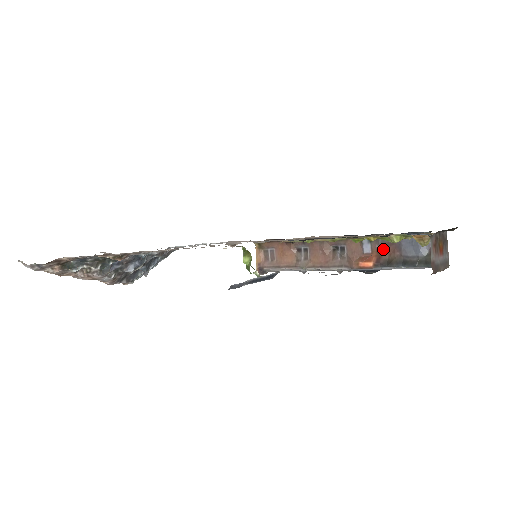
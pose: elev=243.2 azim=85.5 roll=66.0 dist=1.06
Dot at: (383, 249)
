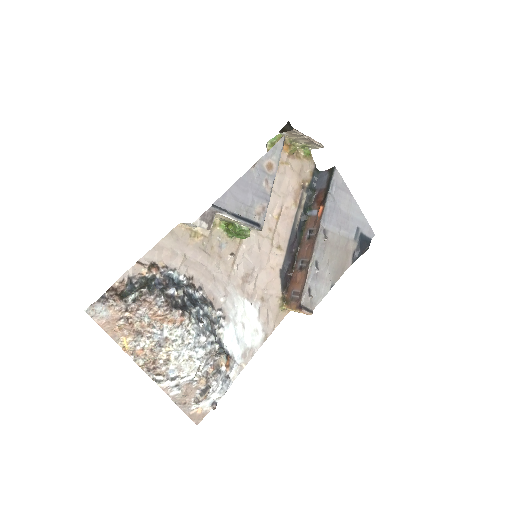
Dot at: (318, 201)
